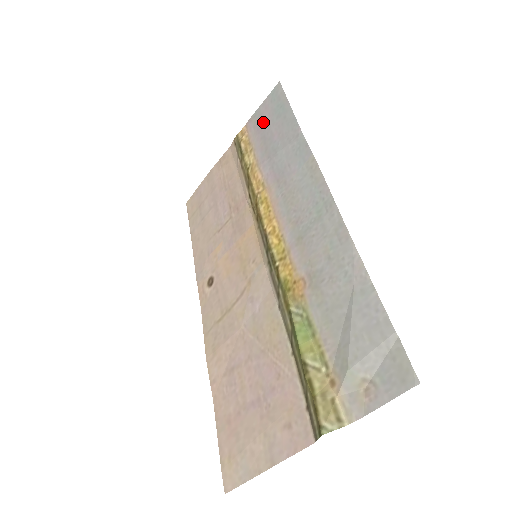
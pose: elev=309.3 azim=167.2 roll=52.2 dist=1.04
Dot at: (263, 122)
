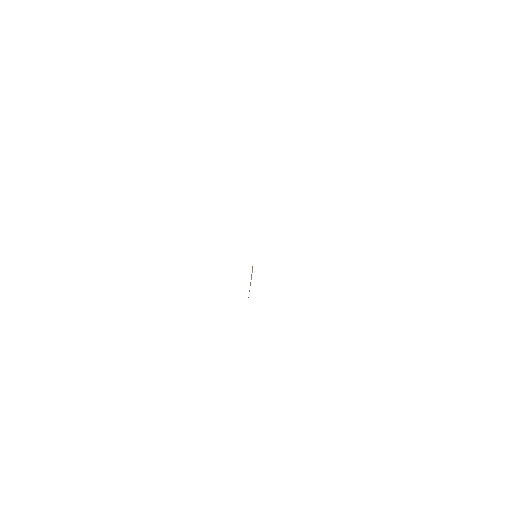
Dot at: occluded
